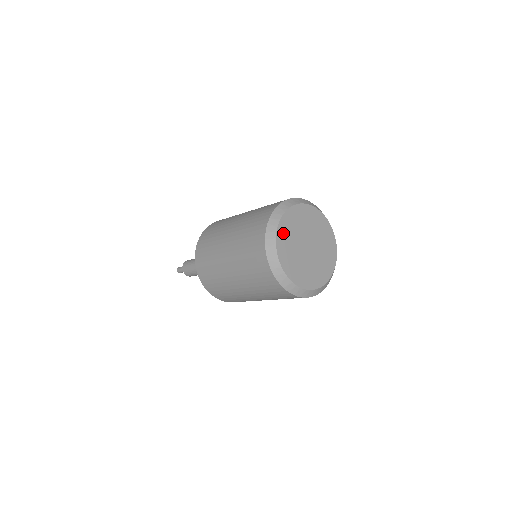
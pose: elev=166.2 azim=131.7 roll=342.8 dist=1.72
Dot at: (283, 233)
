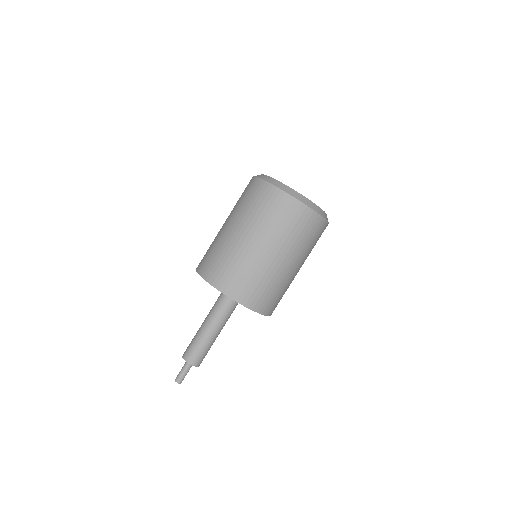
Dot at: occluded
